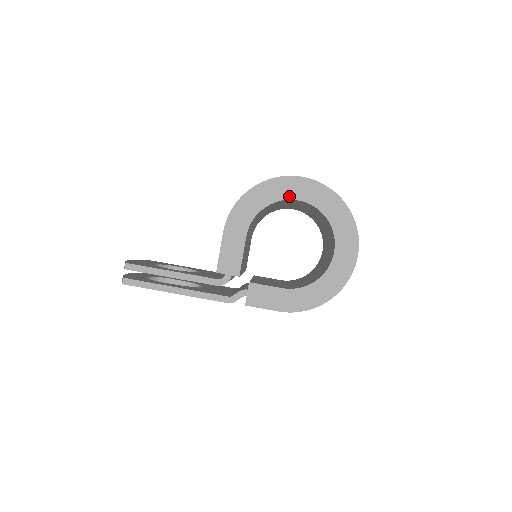
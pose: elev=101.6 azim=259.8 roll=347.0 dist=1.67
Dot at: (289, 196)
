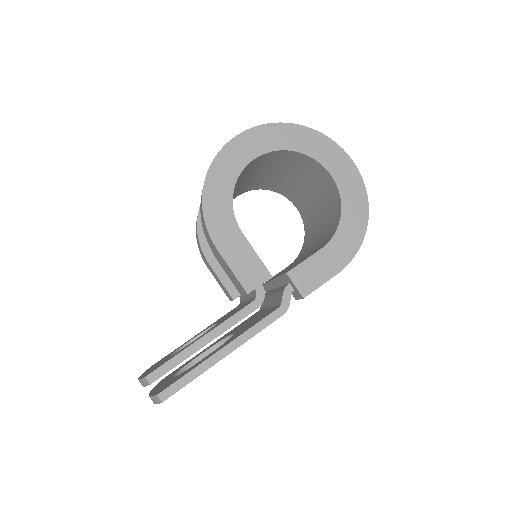
Dot at: (245, 161)
